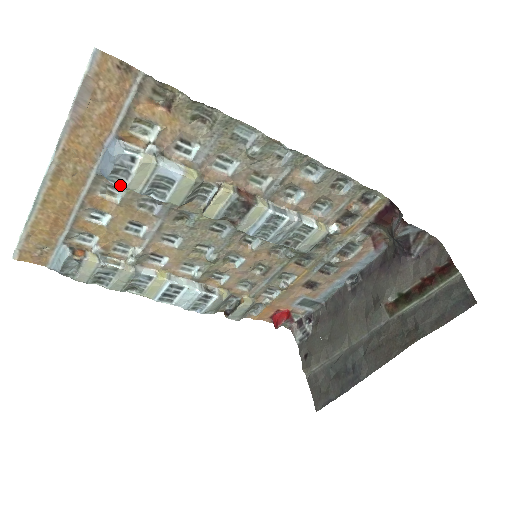
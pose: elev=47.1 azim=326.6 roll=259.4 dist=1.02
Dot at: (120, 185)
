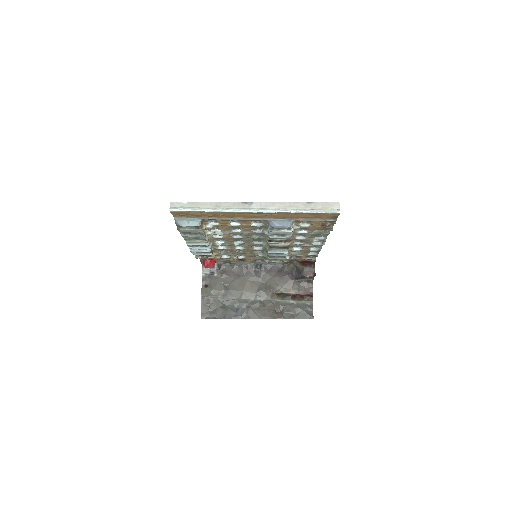
Dot at: (270, 229)
